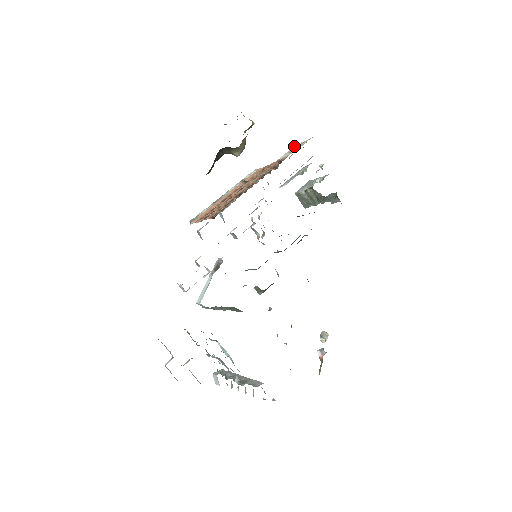
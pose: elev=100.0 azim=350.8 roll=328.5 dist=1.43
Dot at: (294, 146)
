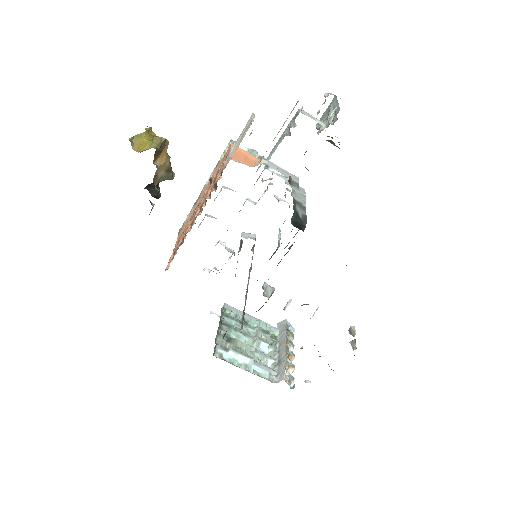
Dot at: (247, 122)
